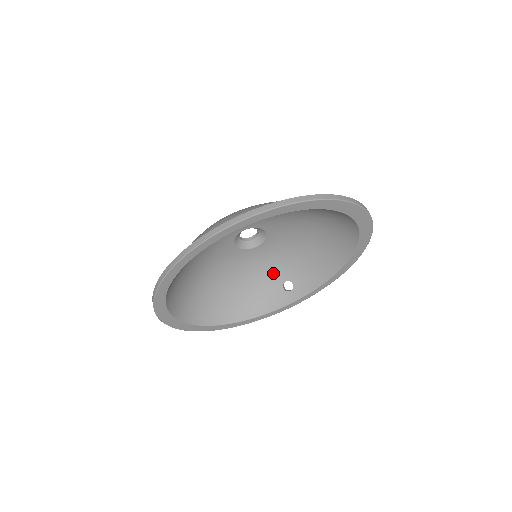
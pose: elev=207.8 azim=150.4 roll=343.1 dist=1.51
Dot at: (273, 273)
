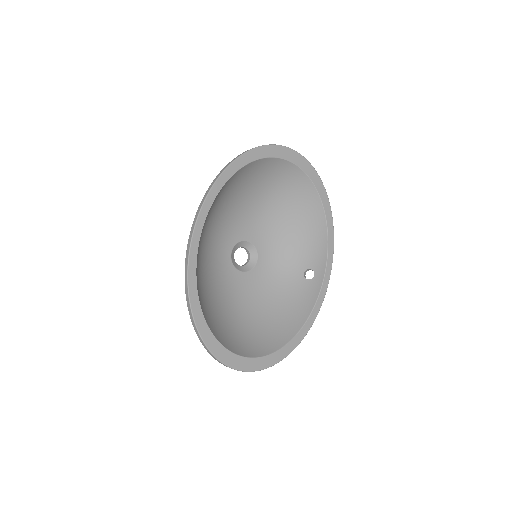
Dot at: (289, 276)
